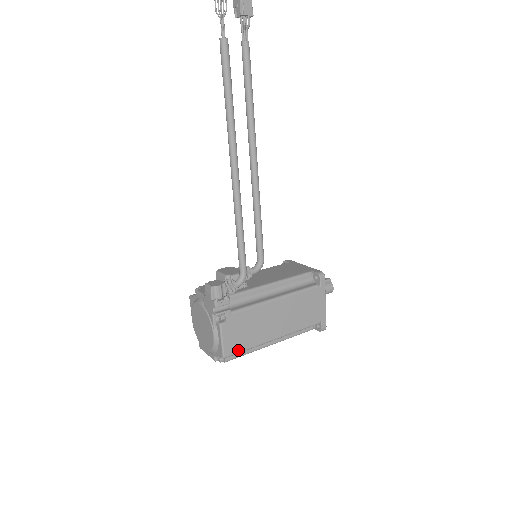
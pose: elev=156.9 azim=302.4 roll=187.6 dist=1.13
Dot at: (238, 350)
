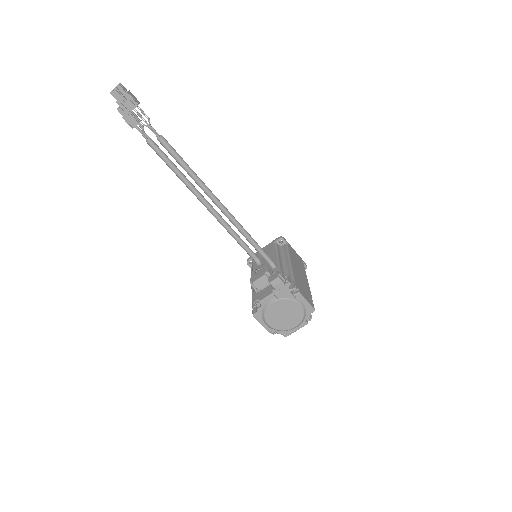
Dot at: (312, 301)
